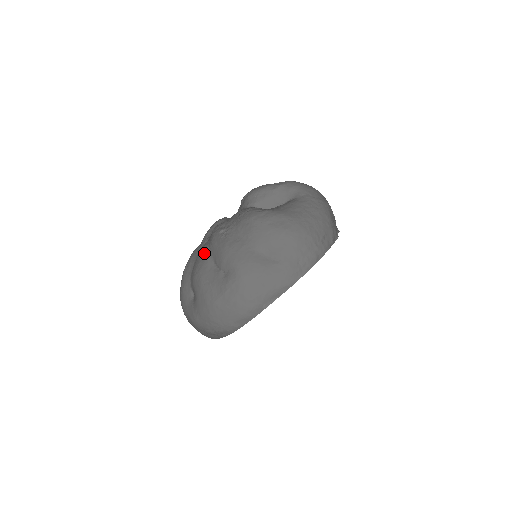
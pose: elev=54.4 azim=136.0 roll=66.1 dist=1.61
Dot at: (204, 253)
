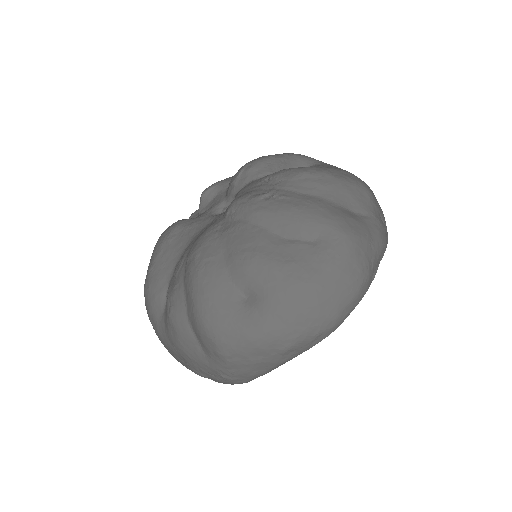
Dot at: (245, 230)
